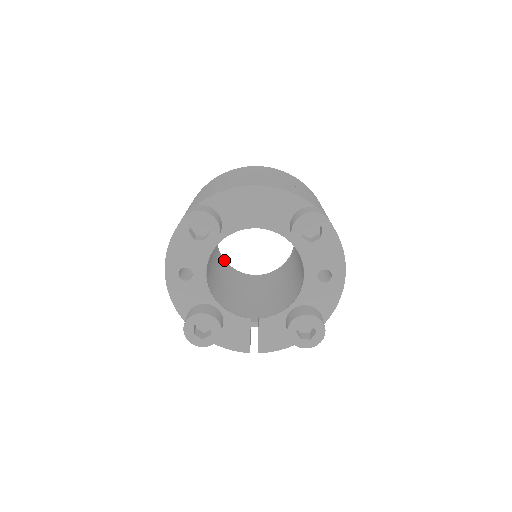
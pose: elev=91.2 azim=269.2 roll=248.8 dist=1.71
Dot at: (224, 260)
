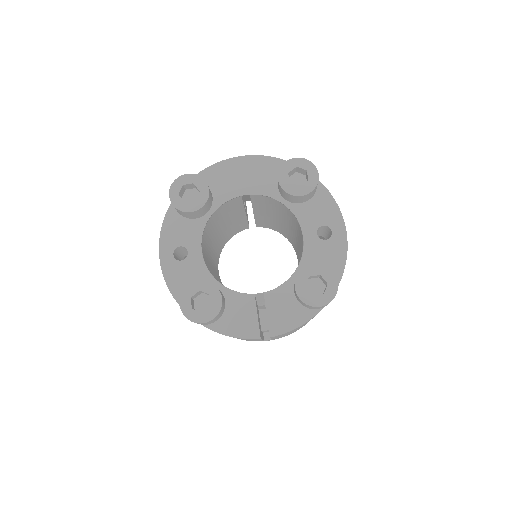
Dot at: occluded
